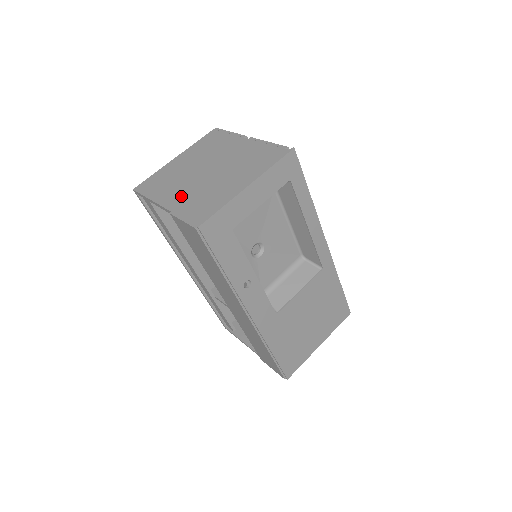
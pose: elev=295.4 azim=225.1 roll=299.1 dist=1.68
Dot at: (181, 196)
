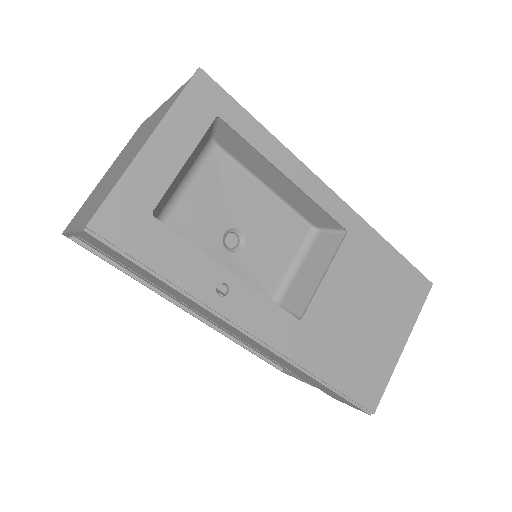
Dot at: (89, 207)
